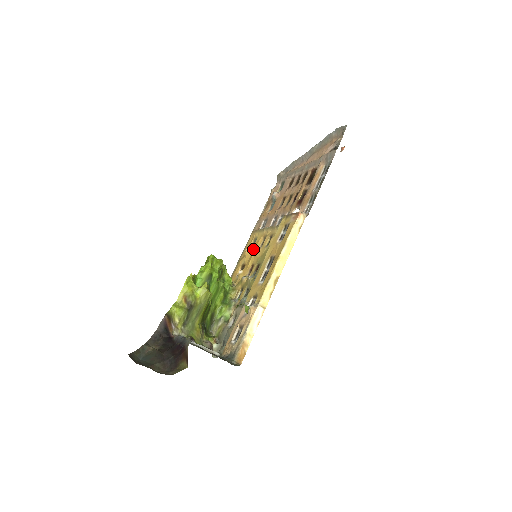
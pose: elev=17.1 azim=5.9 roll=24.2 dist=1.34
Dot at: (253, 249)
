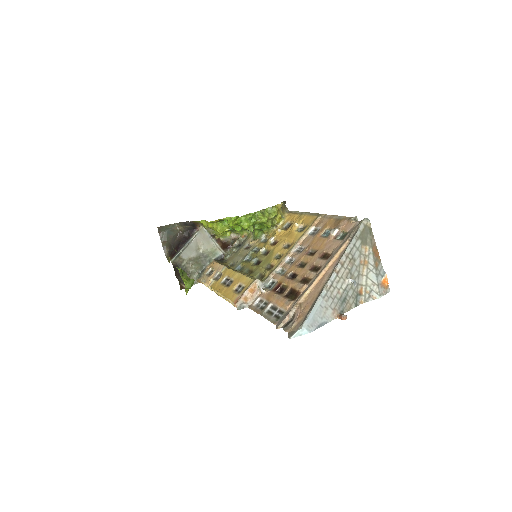
Dot at: (291, 234)
